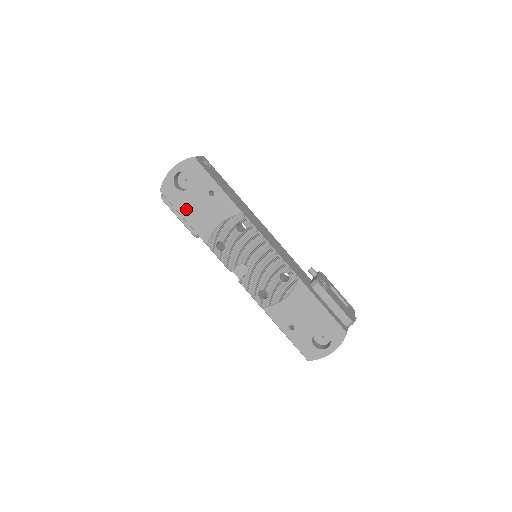
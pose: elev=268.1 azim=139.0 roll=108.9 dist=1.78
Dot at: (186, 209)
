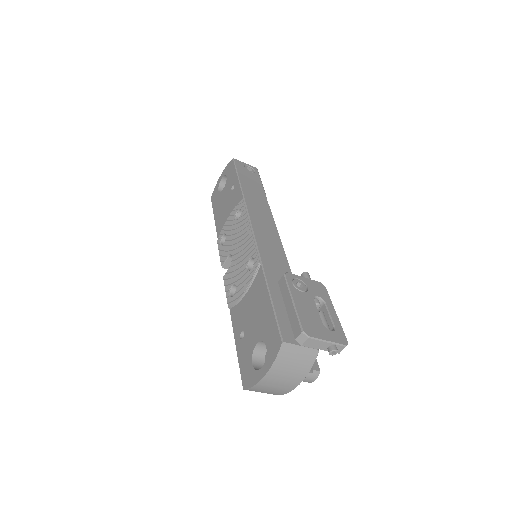
Dot at: (218, 209)
